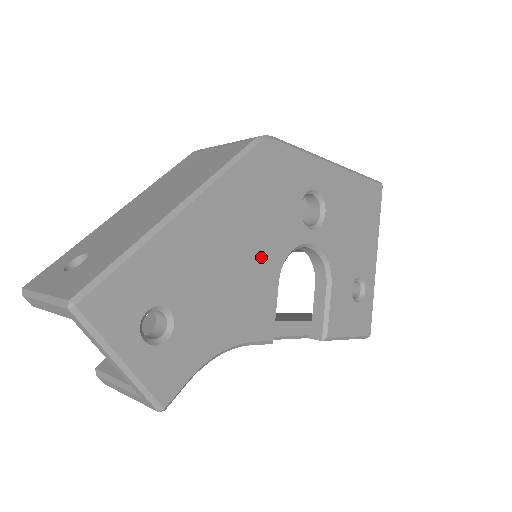
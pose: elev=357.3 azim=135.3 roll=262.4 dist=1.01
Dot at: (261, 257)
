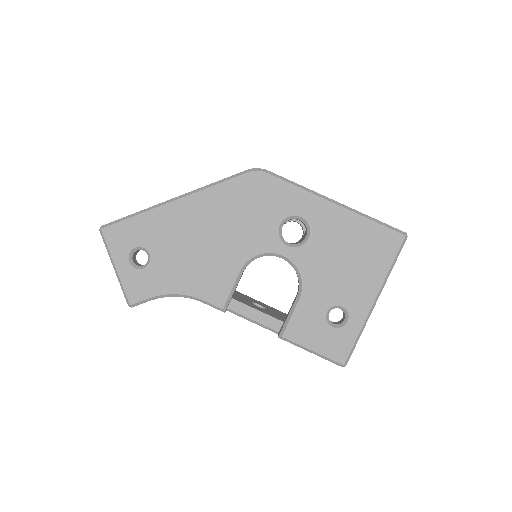
Dot at: (228, 248)
